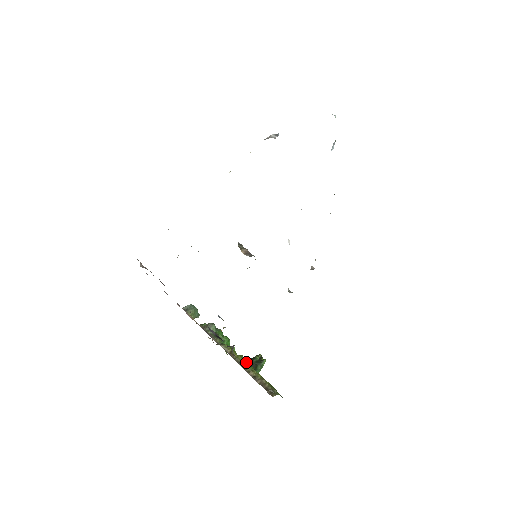
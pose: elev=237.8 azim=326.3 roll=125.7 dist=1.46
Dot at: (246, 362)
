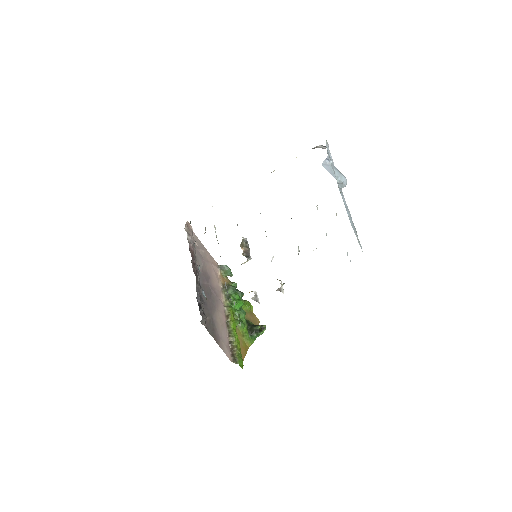
Dot at: (249, 326)
